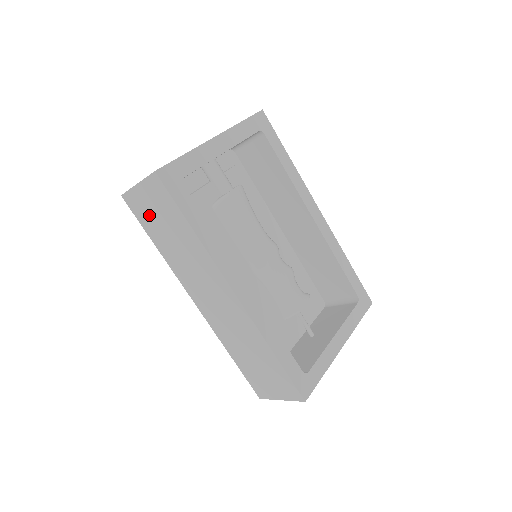
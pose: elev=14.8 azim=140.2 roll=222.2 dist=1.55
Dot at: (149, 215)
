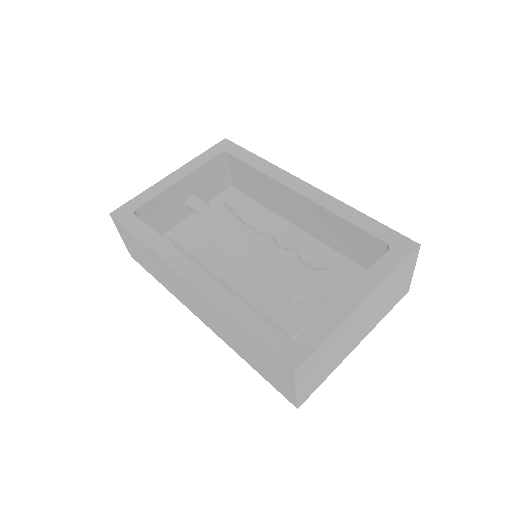
Dot at: (139, 257)
